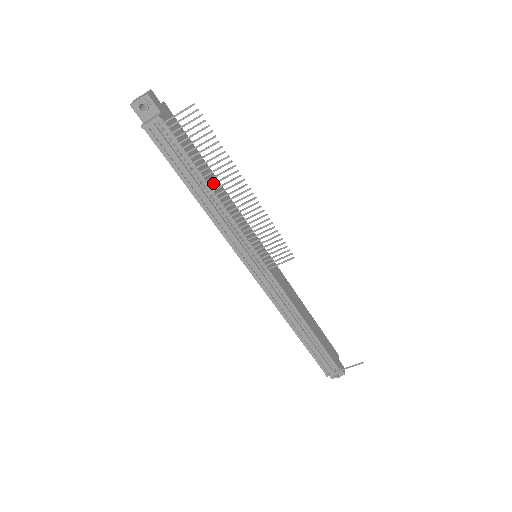
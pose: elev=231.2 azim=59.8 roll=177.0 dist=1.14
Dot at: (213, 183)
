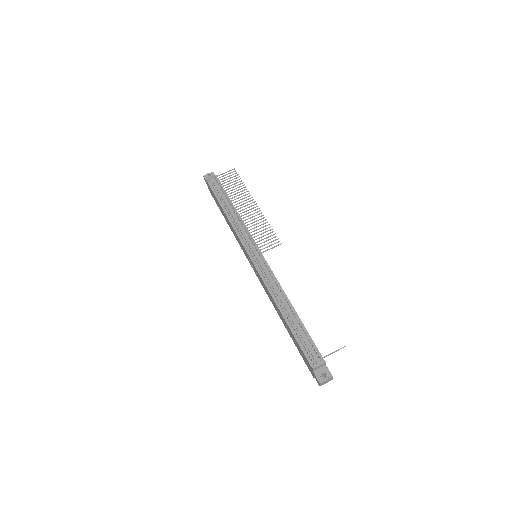
Dot at: (236, 201)
